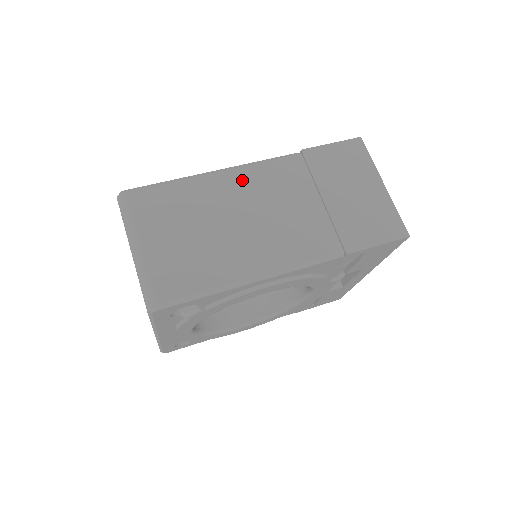
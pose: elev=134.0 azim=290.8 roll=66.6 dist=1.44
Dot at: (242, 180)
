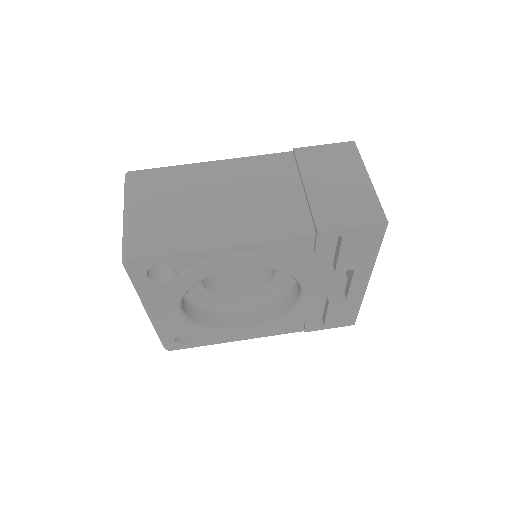
Dot at: (232, 168)
